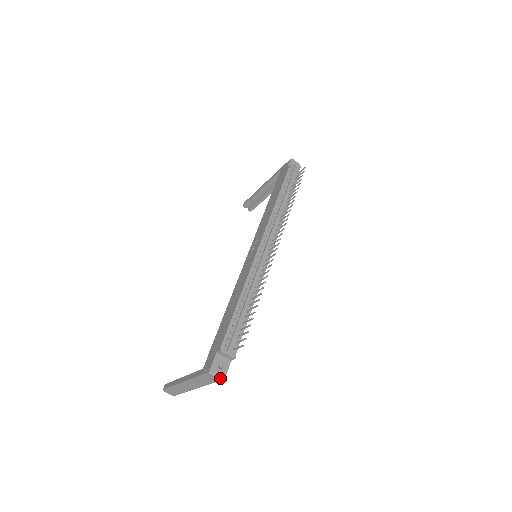
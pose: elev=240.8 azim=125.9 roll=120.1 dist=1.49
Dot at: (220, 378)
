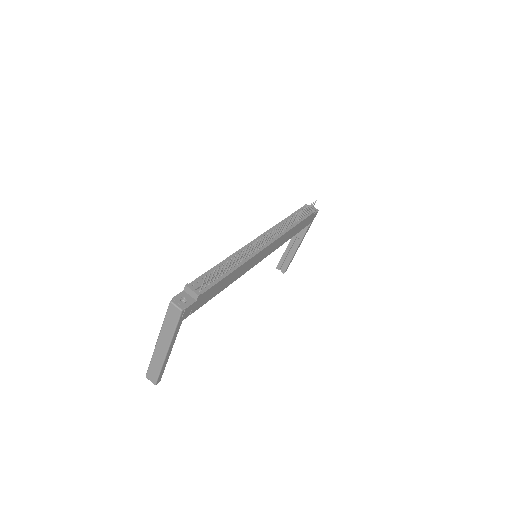
Dot at: (179, 308)
